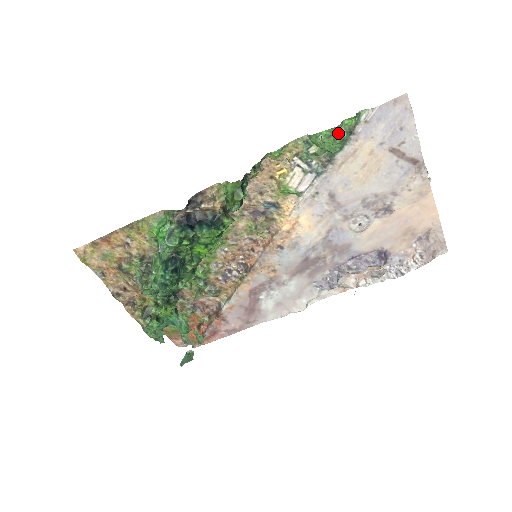
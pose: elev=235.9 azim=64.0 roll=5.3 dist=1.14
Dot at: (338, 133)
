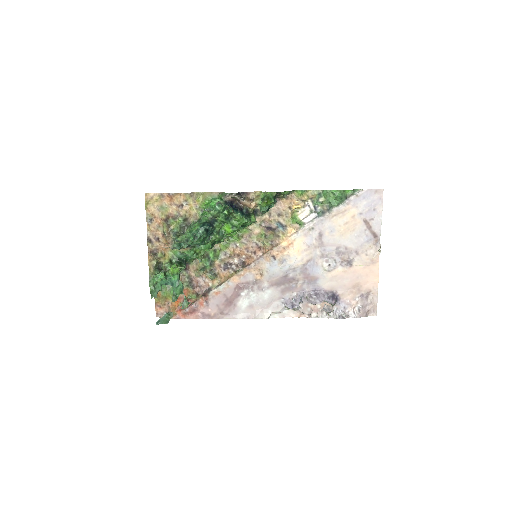
Dot at: (340, 194)
